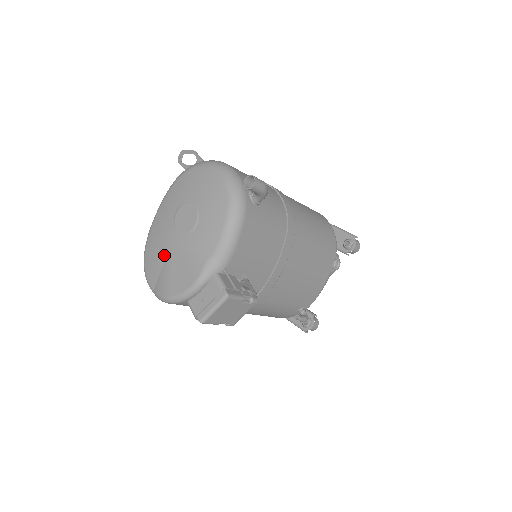
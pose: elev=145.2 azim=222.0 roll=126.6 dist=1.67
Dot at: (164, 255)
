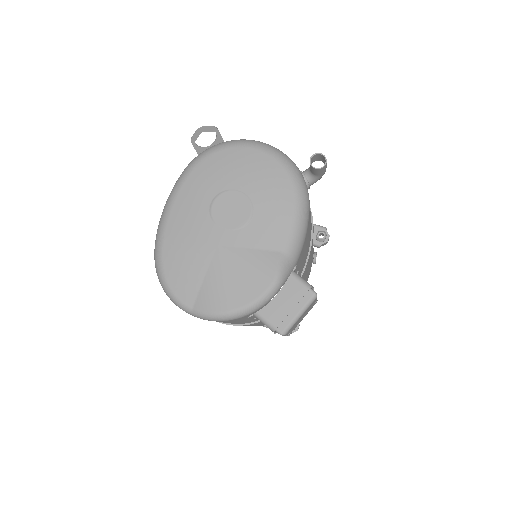
Dot at: (205, 260)
